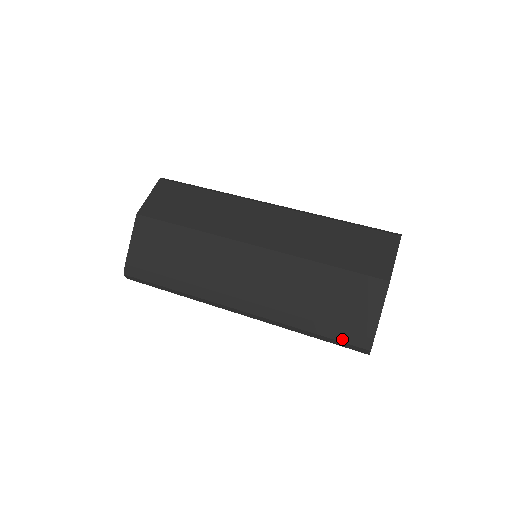
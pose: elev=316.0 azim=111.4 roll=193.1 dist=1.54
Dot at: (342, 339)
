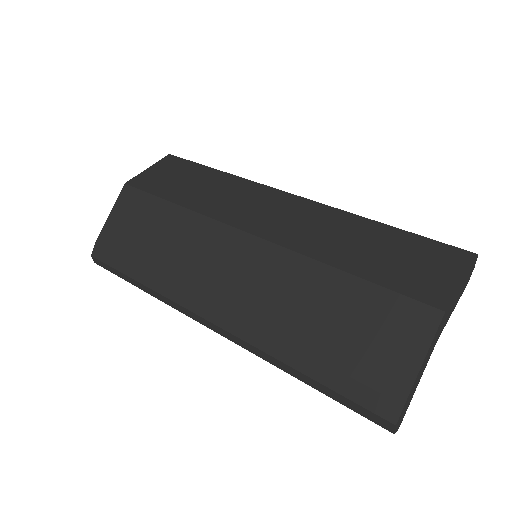
Dot at: (351, 395)
